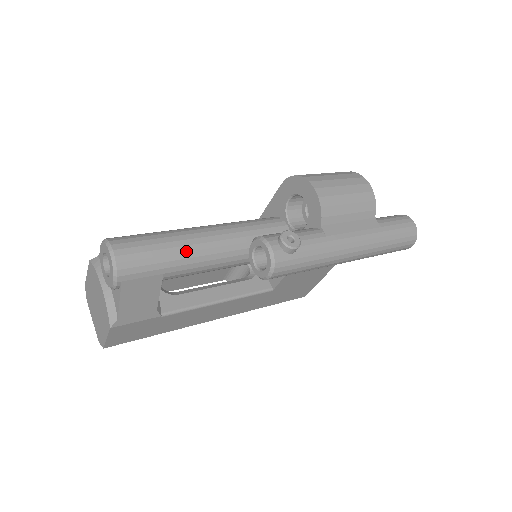
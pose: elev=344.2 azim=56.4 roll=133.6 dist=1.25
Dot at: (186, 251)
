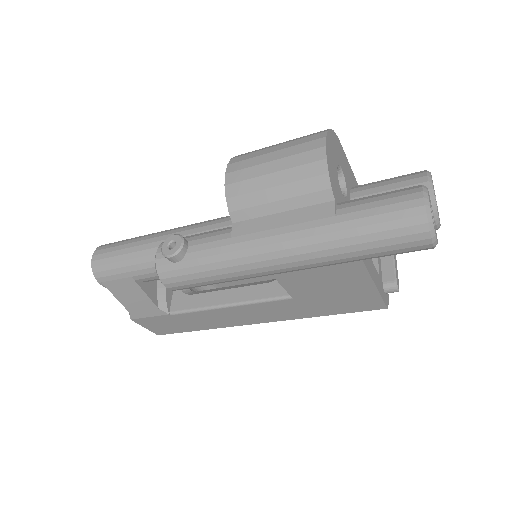
Dot at: (143, 255)
